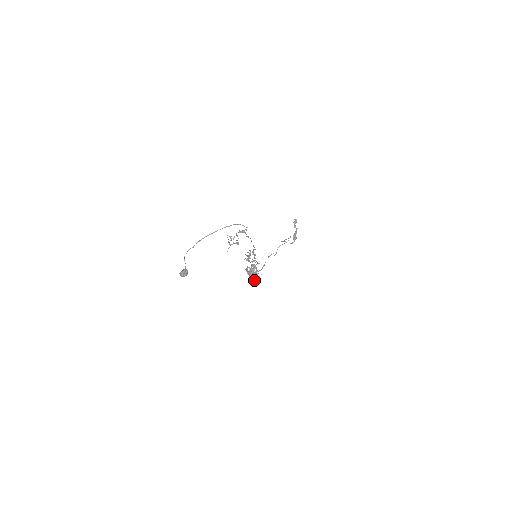
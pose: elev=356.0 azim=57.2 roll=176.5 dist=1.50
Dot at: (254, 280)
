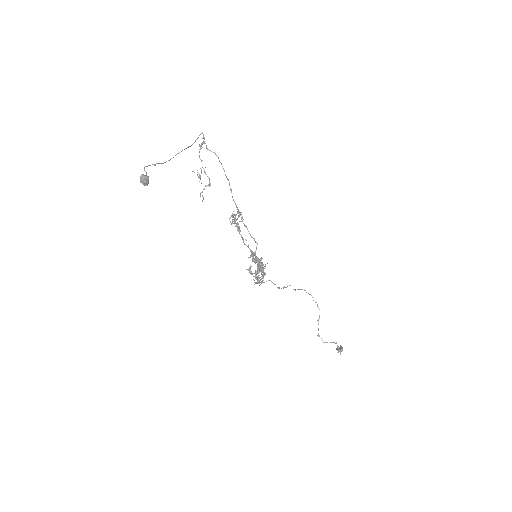
Dot at: occluded
